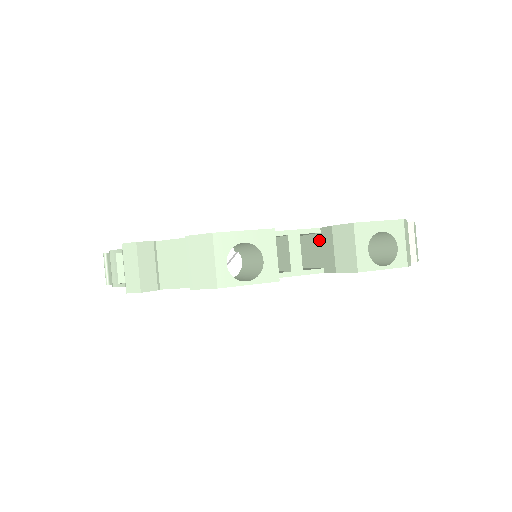
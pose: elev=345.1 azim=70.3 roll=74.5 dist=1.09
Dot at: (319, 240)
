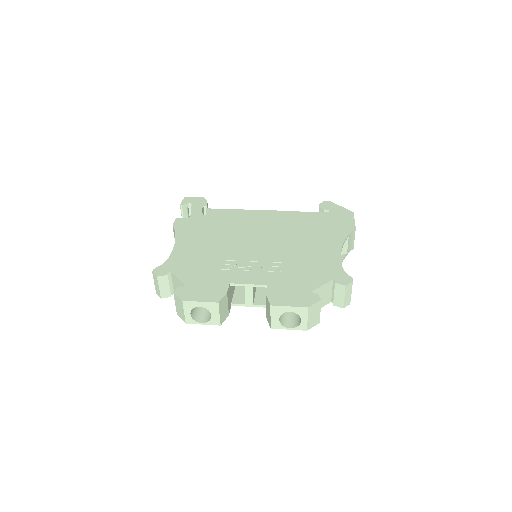
Dot at: occluded
